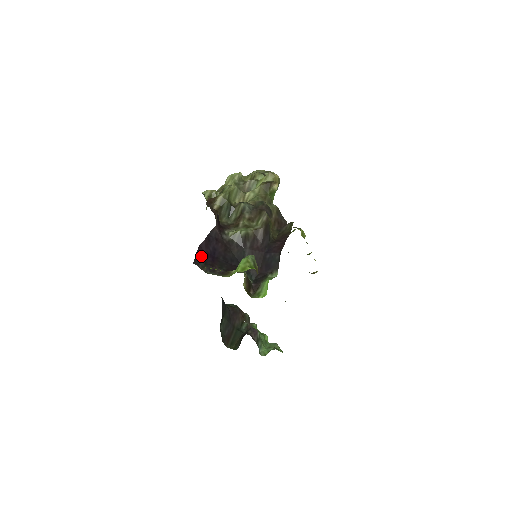
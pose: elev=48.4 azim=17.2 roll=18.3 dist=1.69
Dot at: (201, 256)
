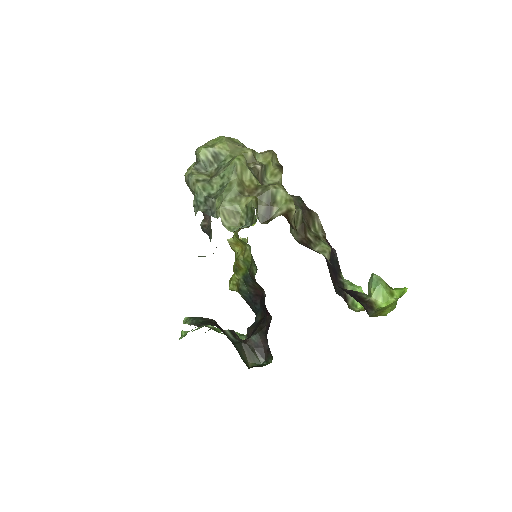
Dot at: occluded
